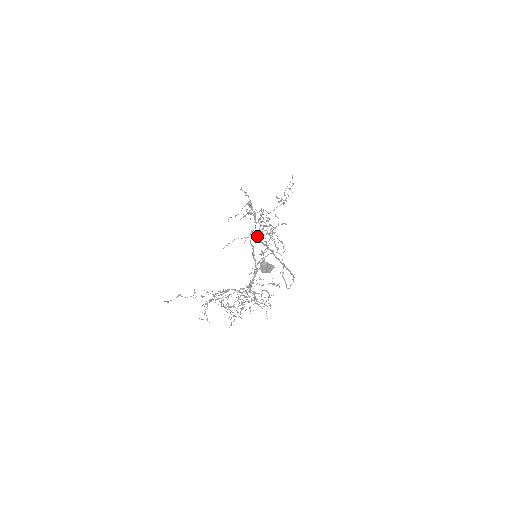
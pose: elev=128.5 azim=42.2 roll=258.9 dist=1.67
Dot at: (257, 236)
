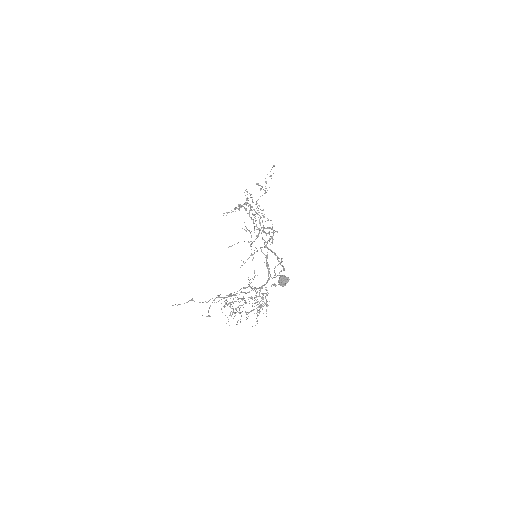
Dot at: (267, 243)
